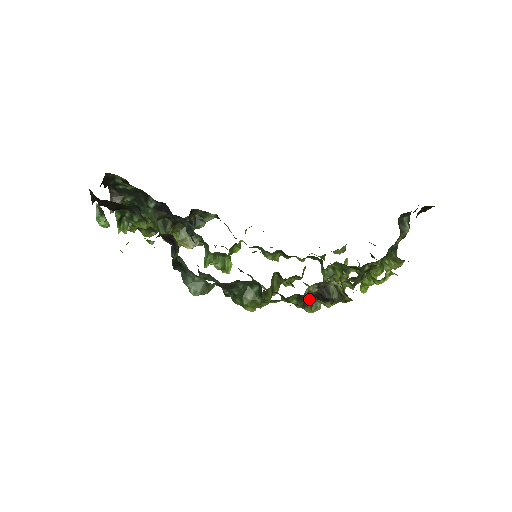
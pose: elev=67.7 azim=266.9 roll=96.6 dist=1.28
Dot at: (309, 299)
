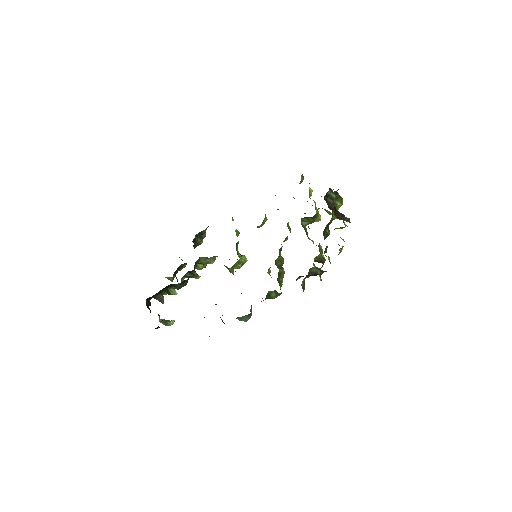
Dot at: occluded
